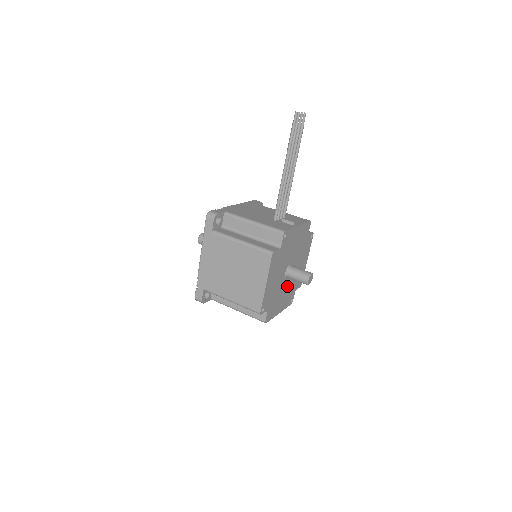
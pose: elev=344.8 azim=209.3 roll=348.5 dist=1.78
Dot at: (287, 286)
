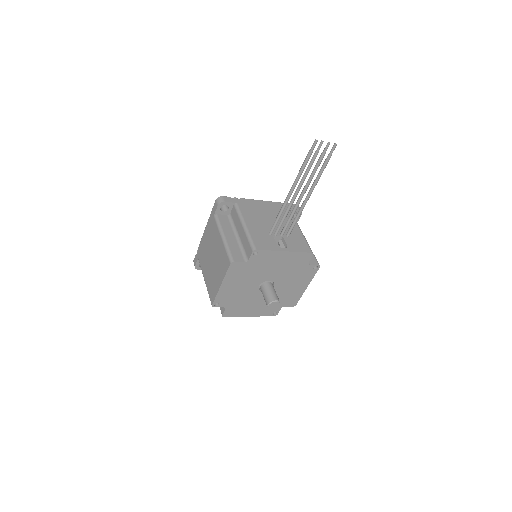
Dot at: occluded
